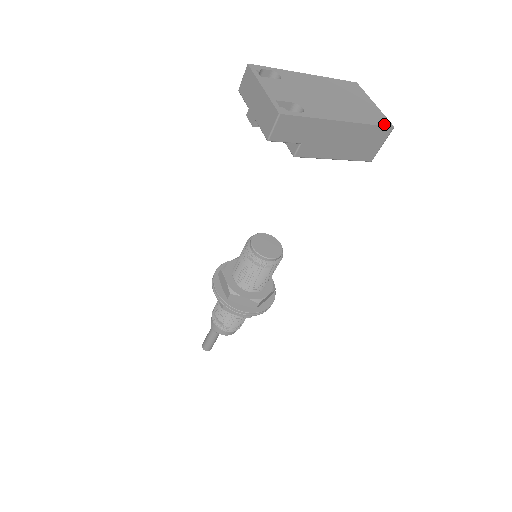
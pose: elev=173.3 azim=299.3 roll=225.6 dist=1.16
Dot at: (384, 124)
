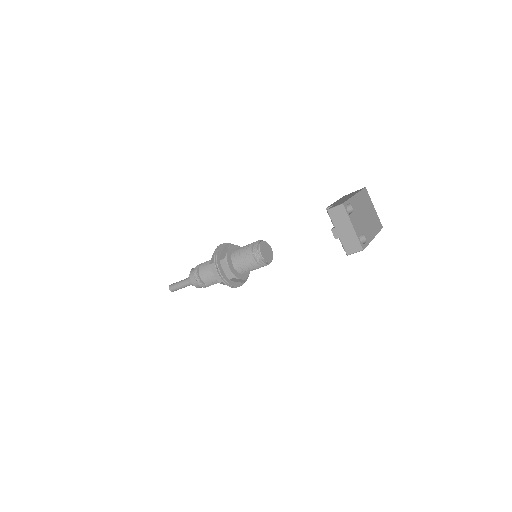
Dot at: (381, 228)
